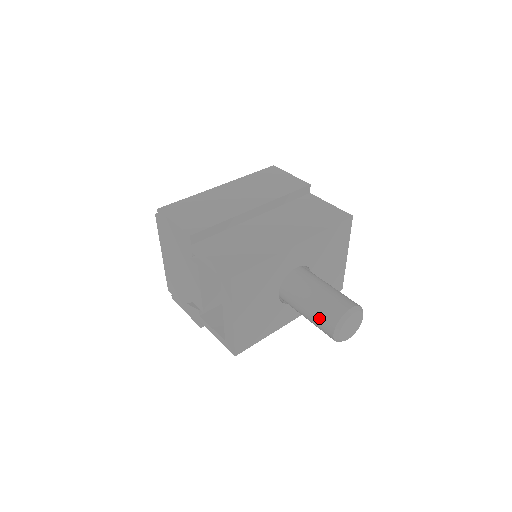
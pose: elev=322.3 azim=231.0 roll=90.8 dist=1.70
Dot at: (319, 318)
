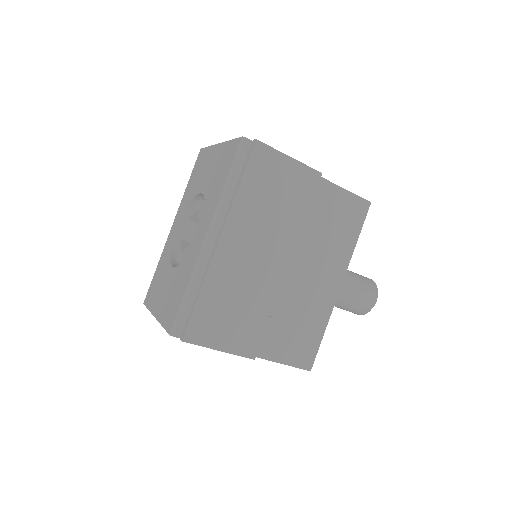
Dot at: occluded
